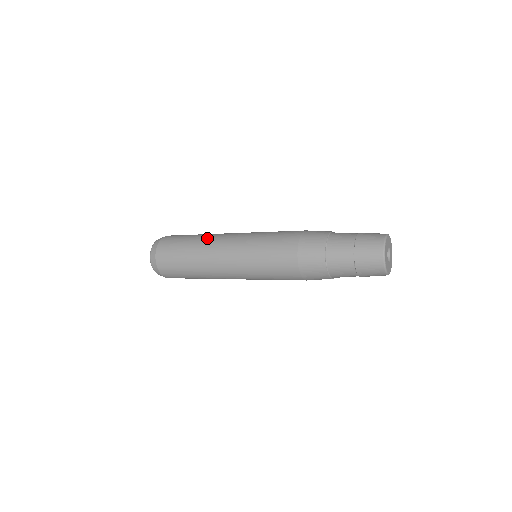
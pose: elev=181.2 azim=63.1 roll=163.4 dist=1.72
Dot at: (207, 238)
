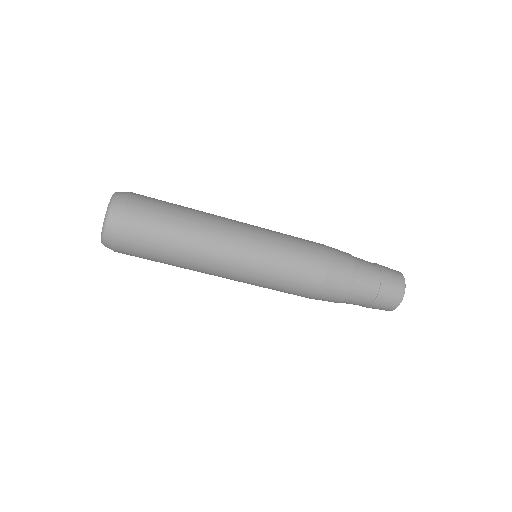
Dot at: (207, 217)
